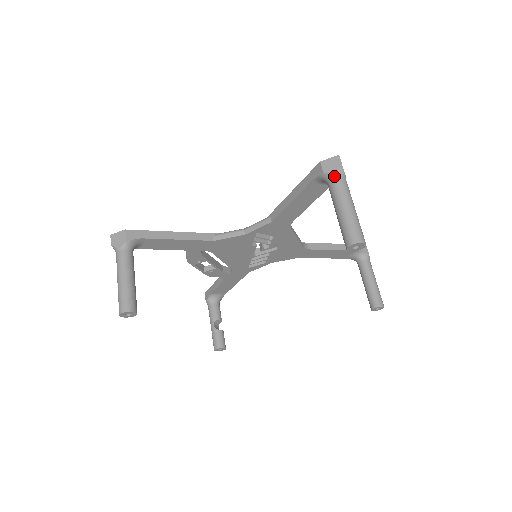
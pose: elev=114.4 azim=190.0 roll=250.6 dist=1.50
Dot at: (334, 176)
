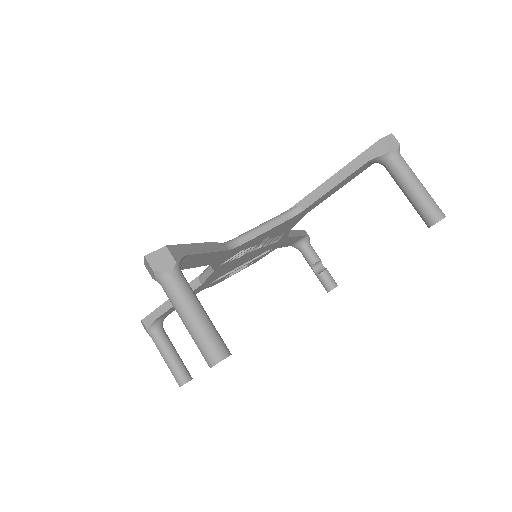
Dot at: (159, 283)
